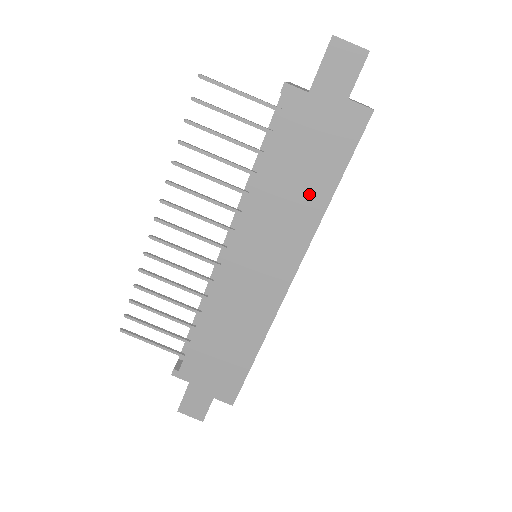
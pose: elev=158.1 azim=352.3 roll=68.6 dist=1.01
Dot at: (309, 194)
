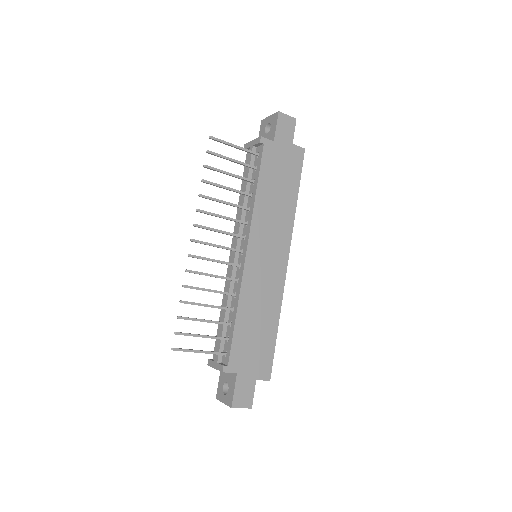
Dot at: (286, 201)
